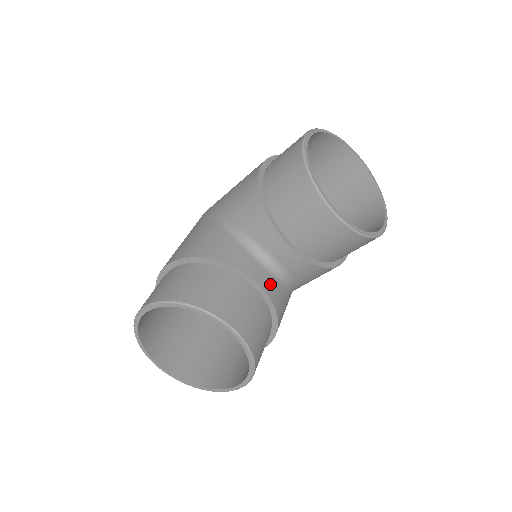
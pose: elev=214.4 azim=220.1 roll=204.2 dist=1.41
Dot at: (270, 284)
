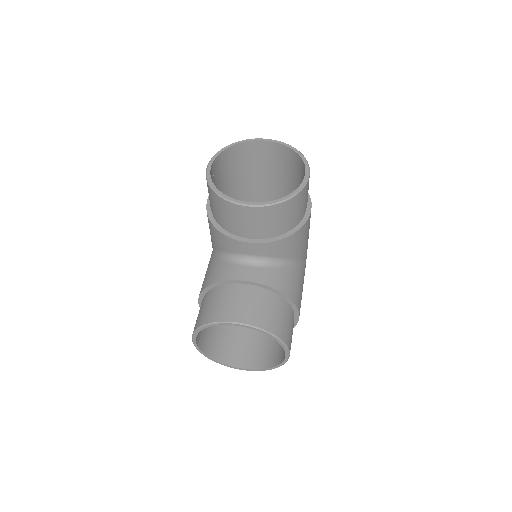
Dot at: (258, 274)
